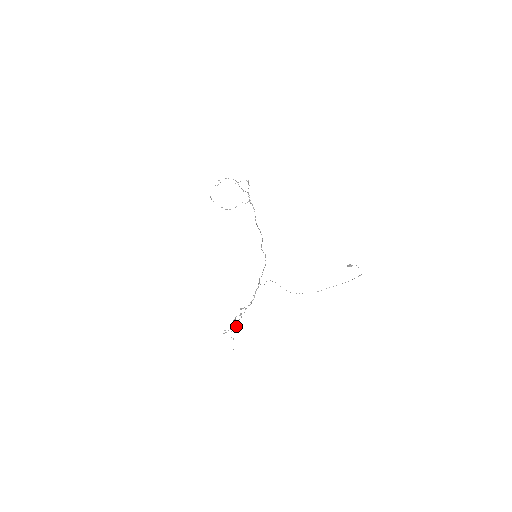
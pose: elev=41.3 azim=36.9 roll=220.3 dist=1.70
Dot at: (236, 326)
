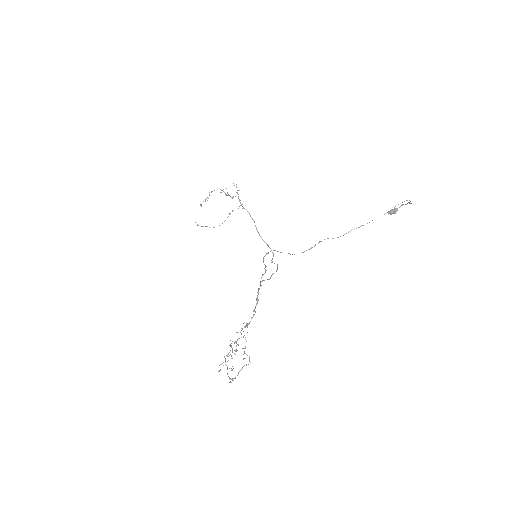
Dot at: occluded
